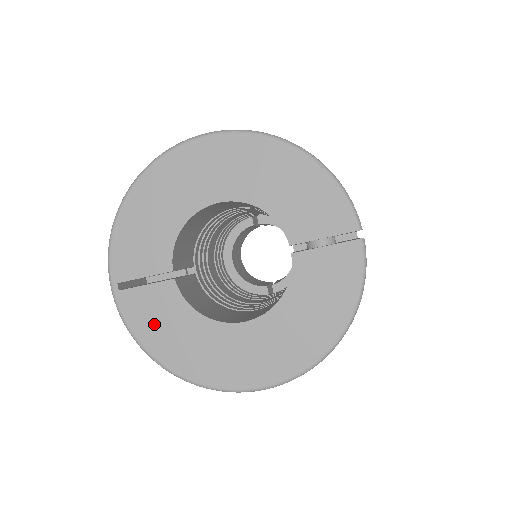
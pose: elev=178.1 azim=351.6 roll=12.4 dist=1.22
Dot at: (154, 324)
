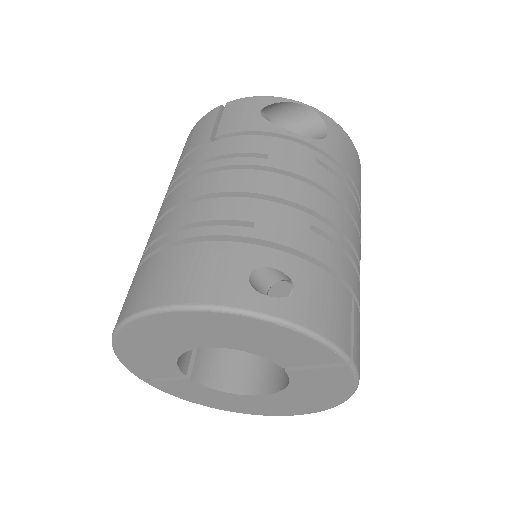
Dot at: (189, 394)
